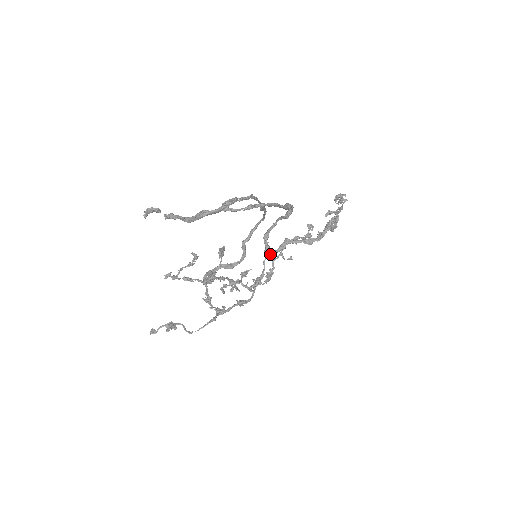
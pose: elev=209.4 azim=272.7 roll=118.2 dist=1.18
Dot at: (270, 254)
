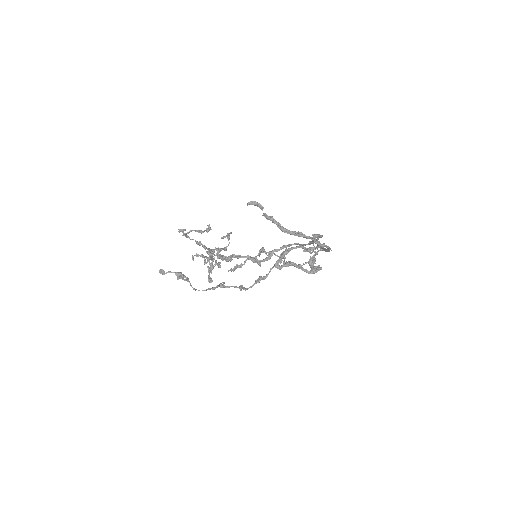
Dot at: (279, 266)
